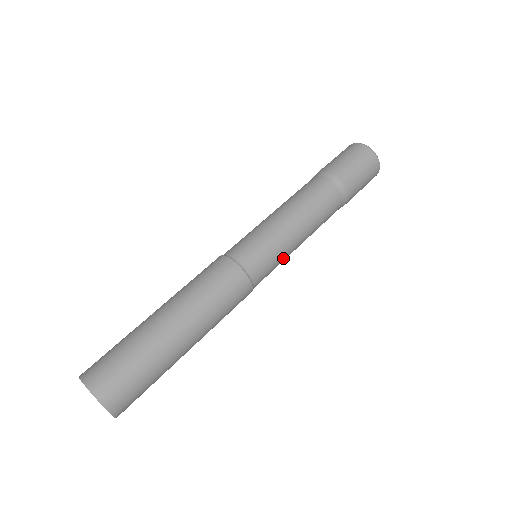
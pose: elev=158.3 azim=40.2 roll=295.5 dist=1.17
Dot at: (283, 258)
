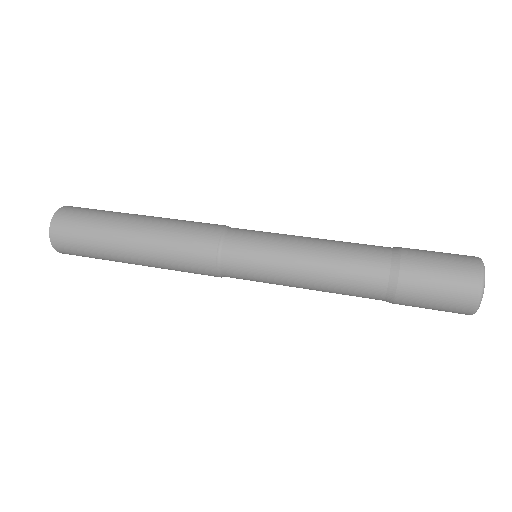
Dot at: (269, 262)
